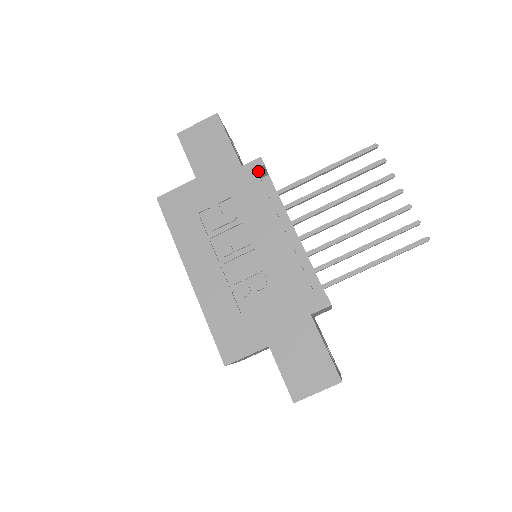
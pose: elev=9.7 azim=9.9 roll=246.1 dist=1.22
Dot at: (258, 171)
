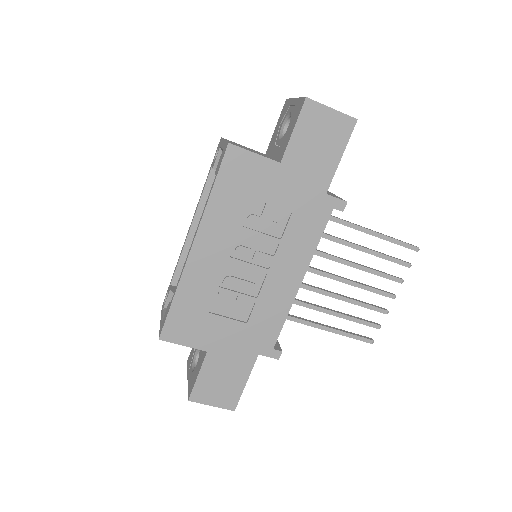
Dot at: occluded
